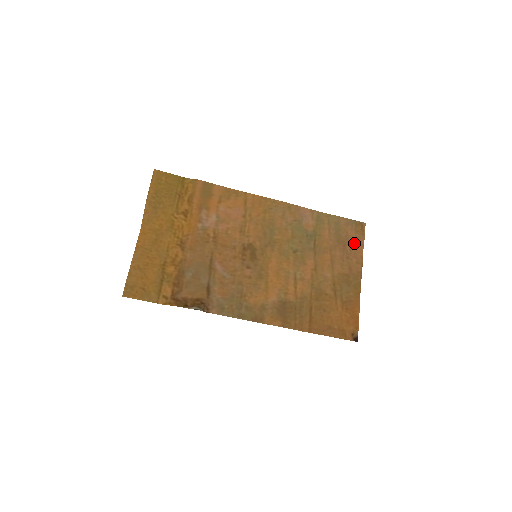
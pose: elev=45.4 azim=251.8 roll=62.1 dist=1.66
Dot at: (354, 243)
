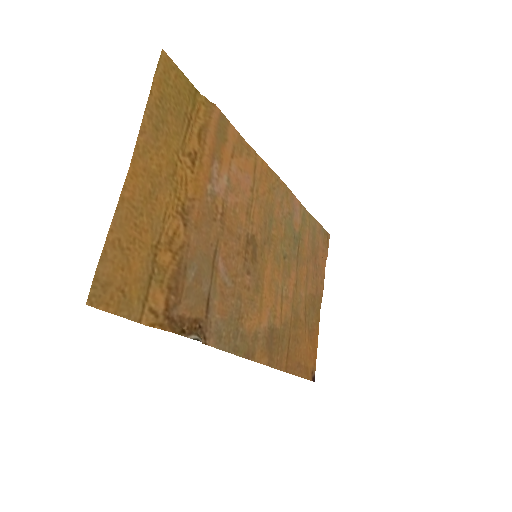
Dot at: (321, 257)
